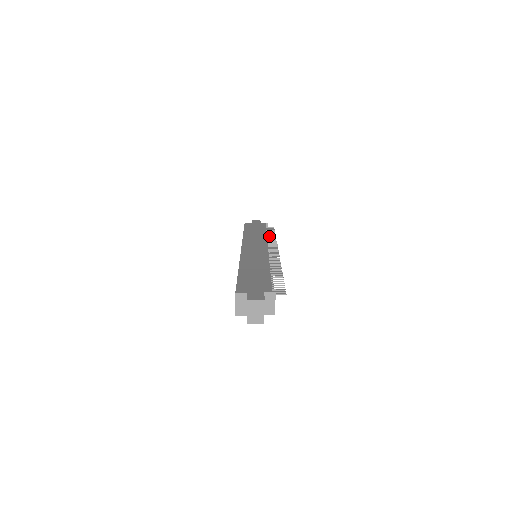
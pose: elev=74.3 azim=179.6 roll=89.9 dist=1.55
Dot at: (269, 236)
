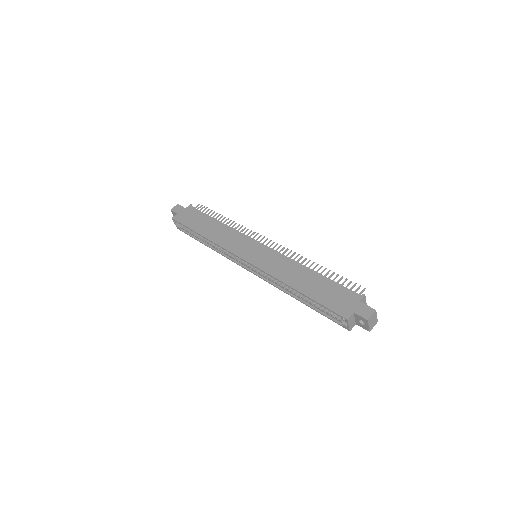
Dot at: (221, 221)
